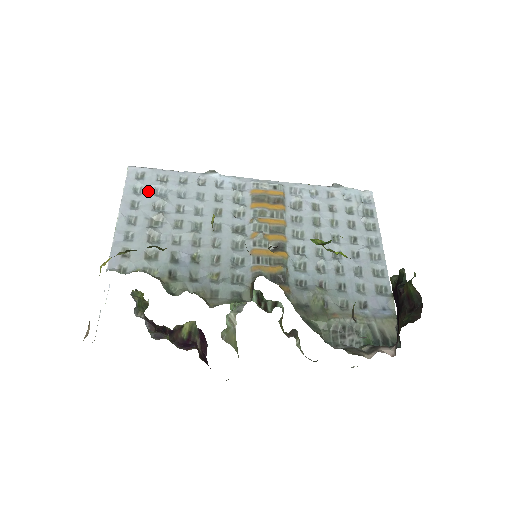
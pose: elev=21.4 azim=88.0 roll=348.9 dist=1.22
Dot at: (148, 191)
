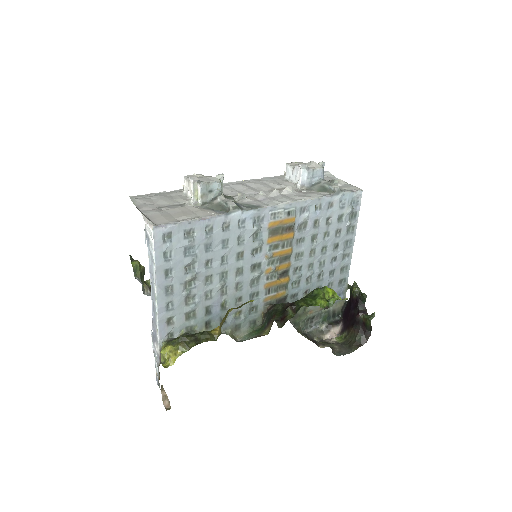
Dot at: (178, 254)
